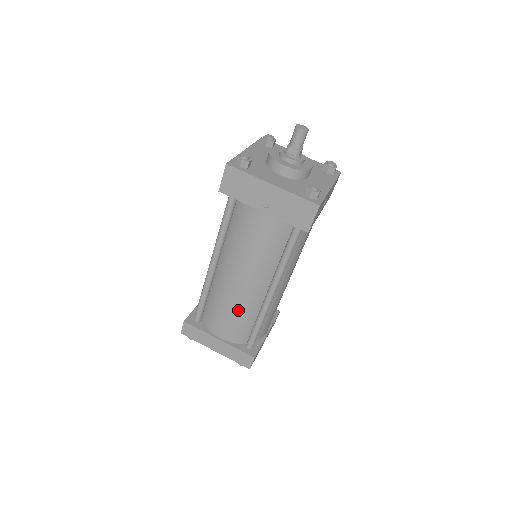
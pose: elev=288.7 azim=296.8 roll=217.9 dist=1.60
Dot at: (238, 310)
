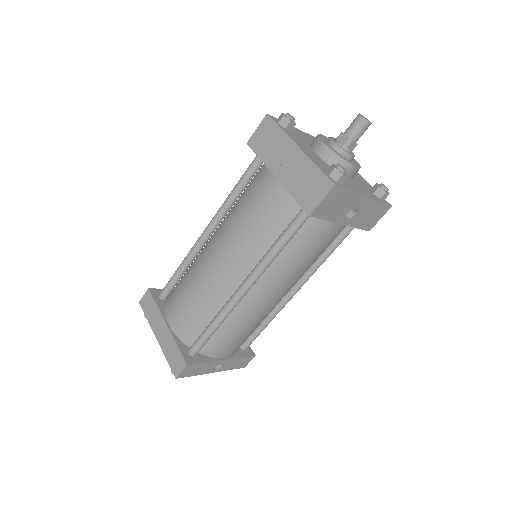
Dot at: (201, 295)
